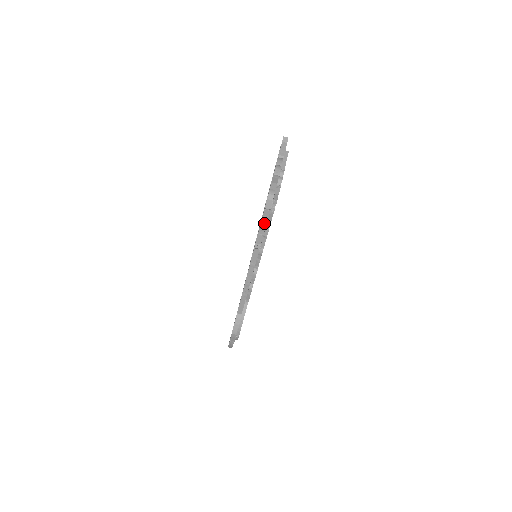
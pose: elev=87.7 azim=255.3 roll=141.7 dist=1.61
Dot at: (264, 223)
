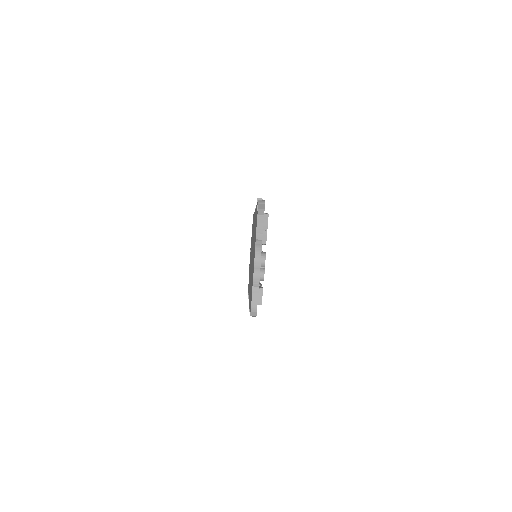
Dot at: occluded
